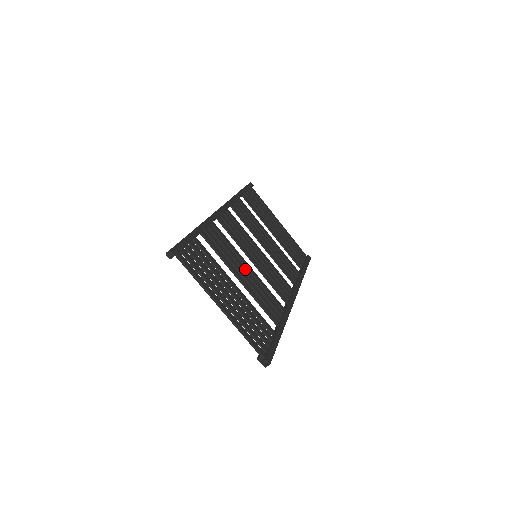
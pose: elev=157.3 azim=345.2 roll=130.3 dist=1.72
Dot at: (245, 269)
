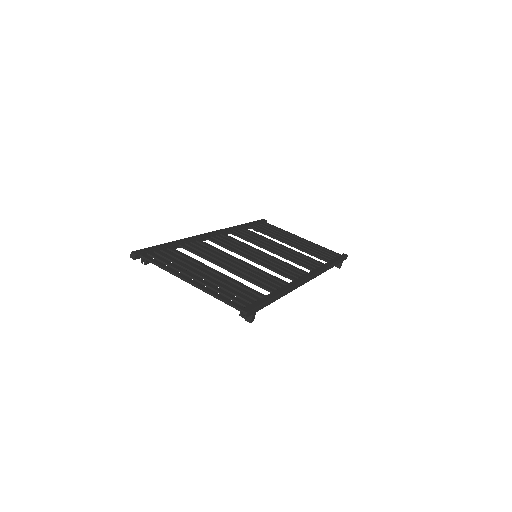
Dot at: (234, 262)
